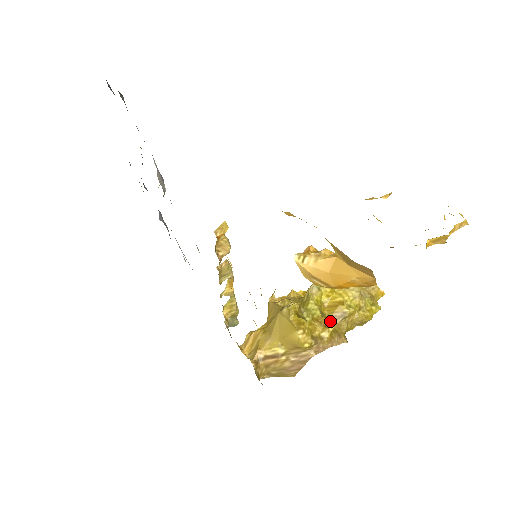
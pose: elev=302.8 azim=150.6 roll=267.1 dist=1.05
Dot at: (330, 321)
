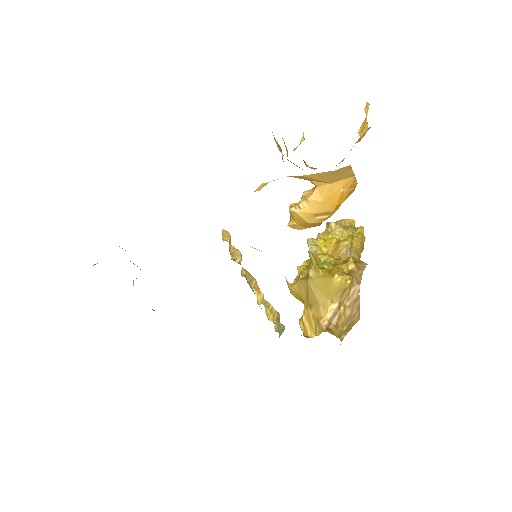
Dot at: (344, 260)
